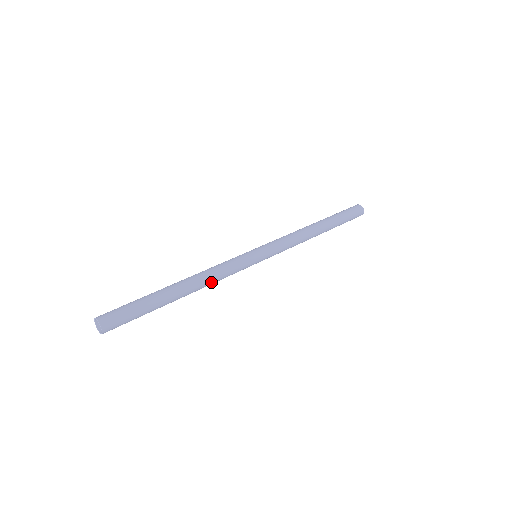
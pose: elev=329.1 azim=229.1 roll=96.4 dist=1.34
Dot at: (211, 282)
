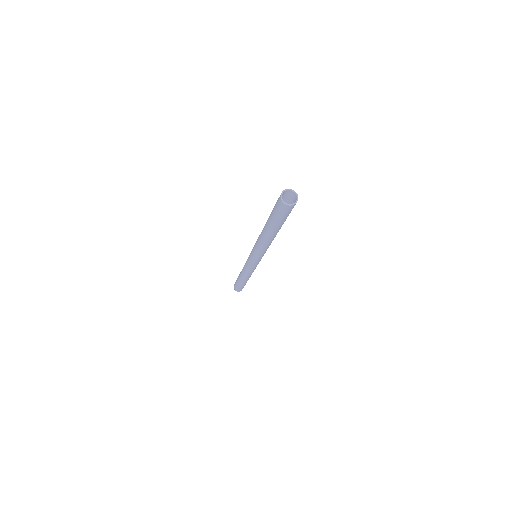
Dot at: occluded
